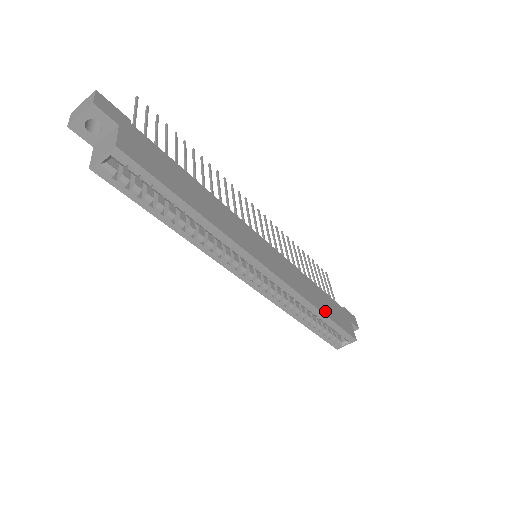
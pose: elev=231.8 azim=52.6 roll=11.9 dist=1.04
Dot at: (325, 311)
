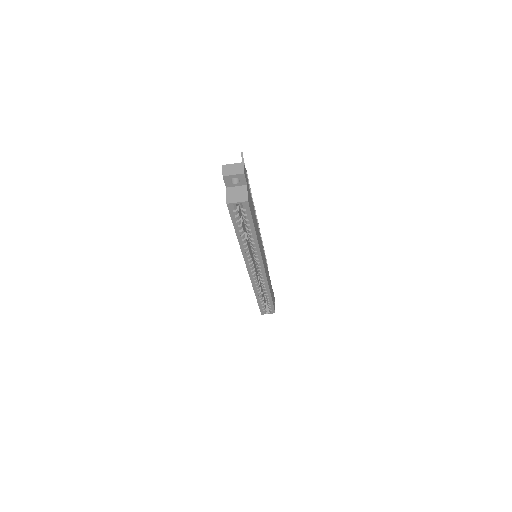
Dot at: (271, 294)
